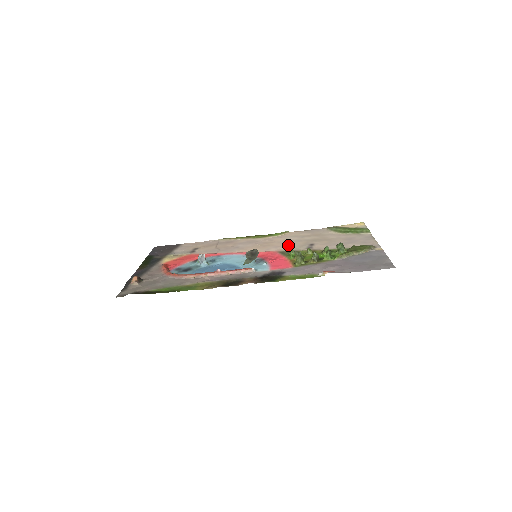
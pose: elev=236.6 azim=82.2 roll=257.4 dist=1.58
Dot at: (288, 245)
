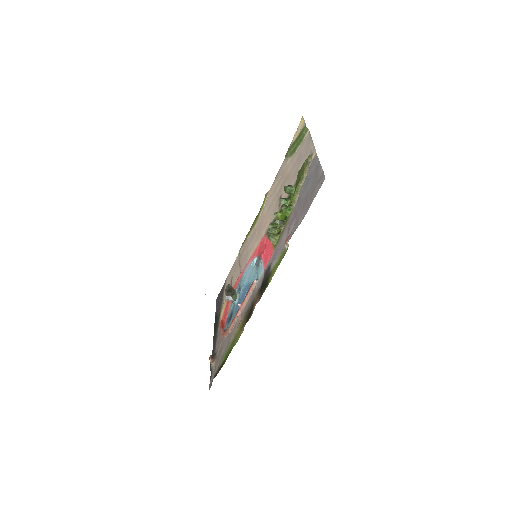
Dot at: (269, 216)
